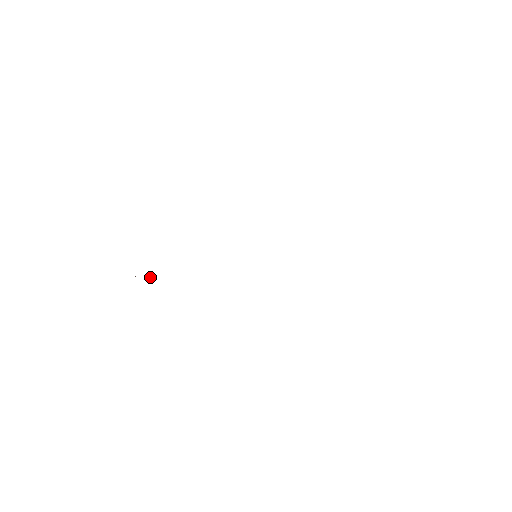
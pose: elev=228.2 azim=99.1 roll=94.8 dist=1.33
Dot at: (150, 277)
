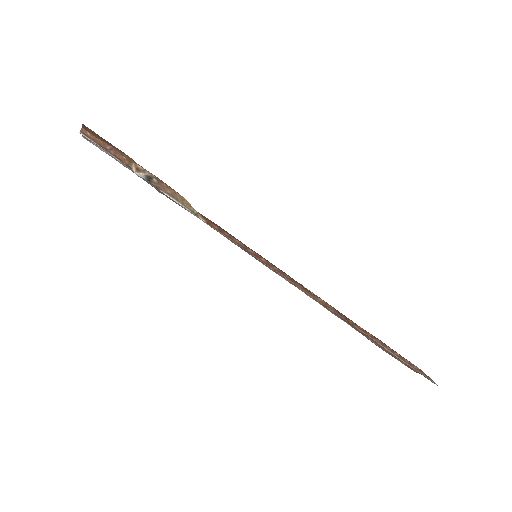
Dot at: occluded
